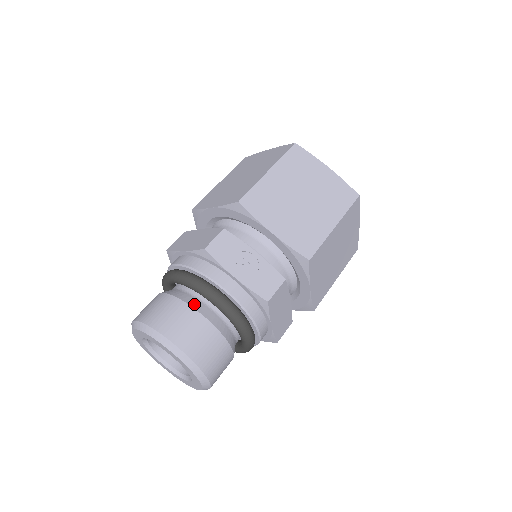
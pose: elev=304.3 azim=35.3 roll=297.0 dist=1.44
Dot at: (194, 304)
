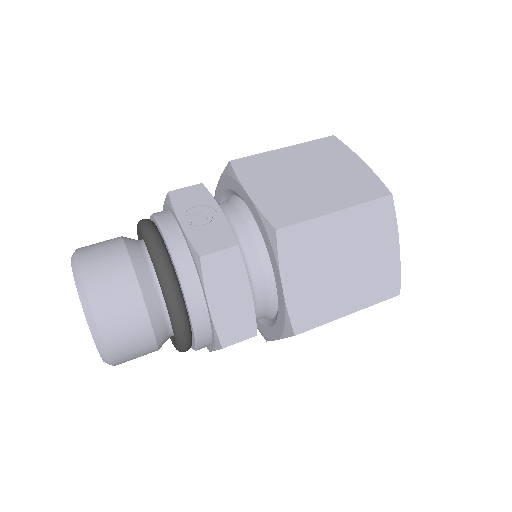
Dot at: (131, 244)
